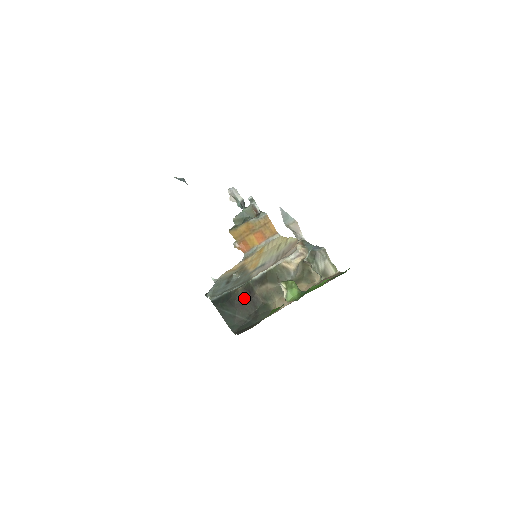
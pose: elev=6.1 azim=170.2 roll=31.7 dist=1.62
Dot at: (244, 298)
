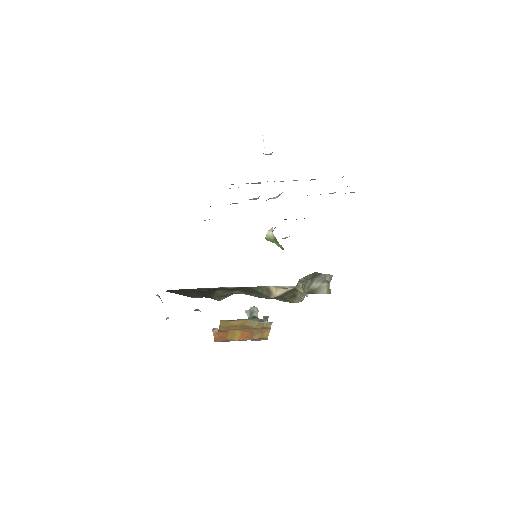
Dot at: (198, 291)
